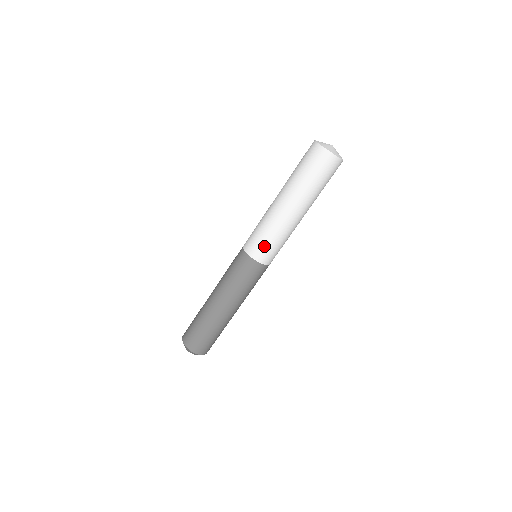
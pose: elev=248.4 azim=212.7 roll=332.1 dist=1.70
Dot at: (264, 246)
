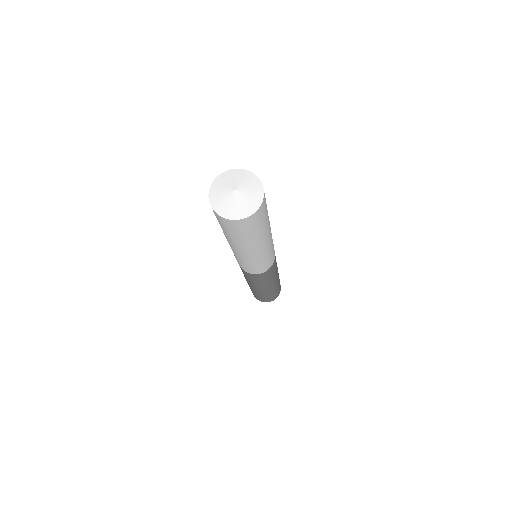
Dot at: (238, 262)
